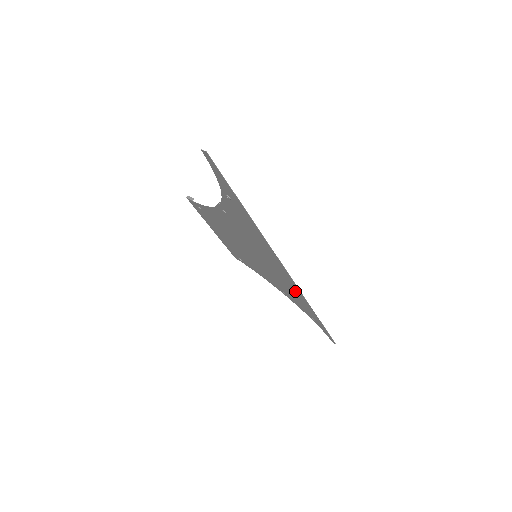
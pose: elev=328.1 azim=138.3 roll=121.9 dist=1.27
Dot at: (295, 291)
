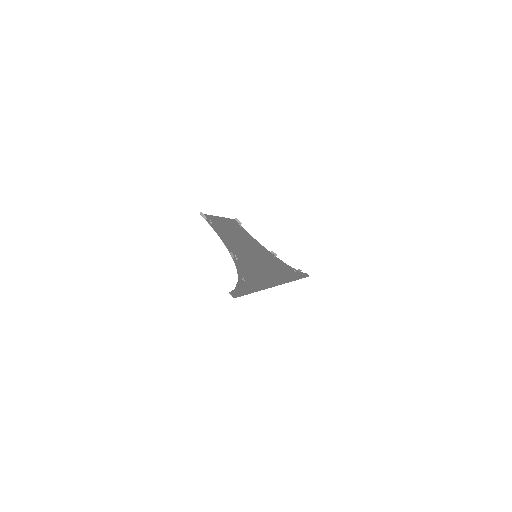
Dot at: (284, 275)
